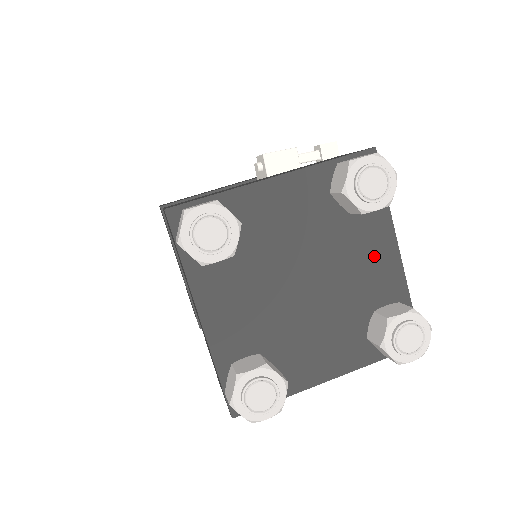
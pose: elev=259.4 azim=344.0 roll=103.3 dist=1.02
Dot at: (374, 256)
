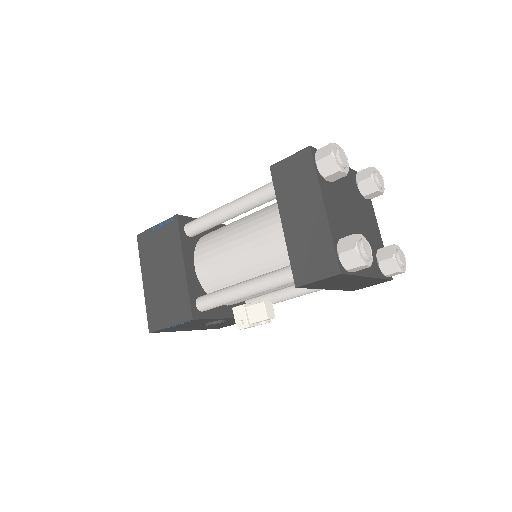
Dot at: (372, 223)
